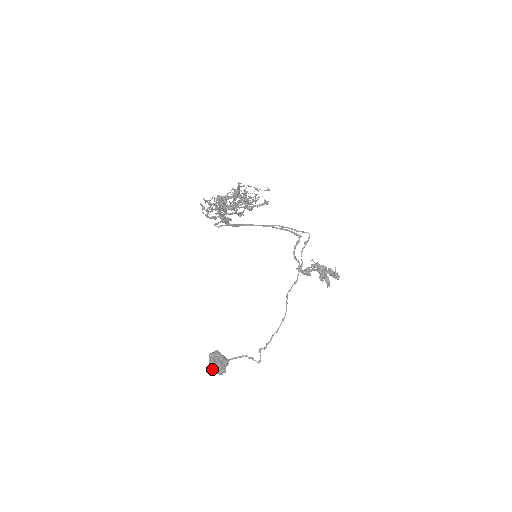
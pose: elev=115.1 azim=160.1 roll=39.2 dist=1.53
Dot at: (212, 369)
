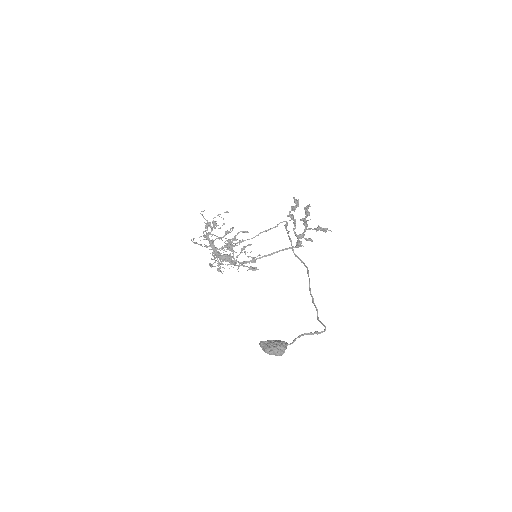
Dot at: (264, 348)
